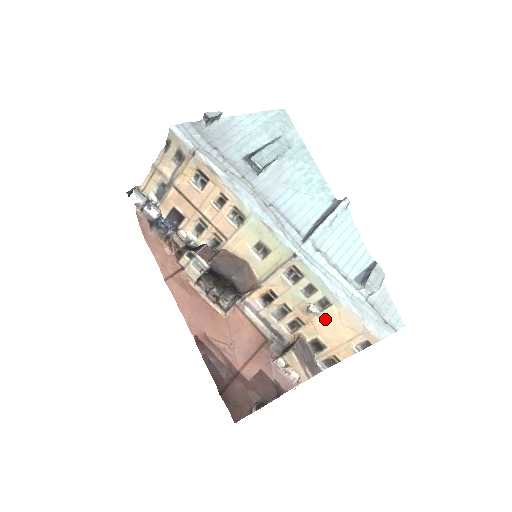
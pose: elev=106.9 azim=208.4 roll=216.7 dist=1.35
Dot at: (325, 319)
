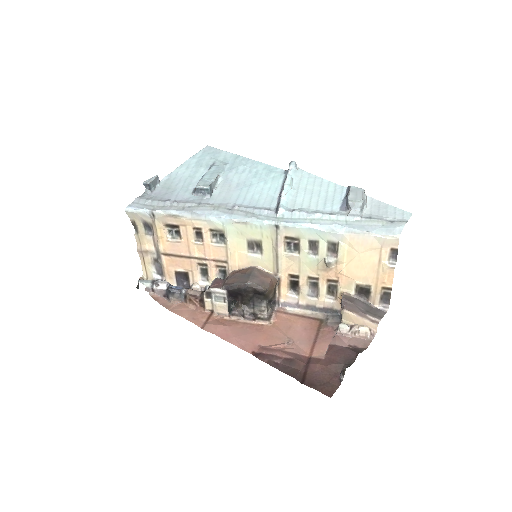
Dot at: (346, 261)
